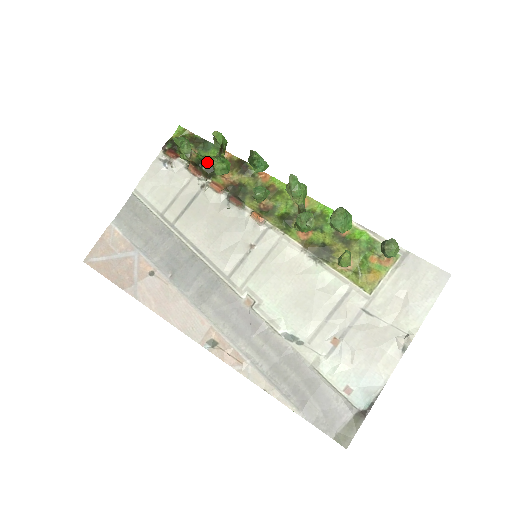
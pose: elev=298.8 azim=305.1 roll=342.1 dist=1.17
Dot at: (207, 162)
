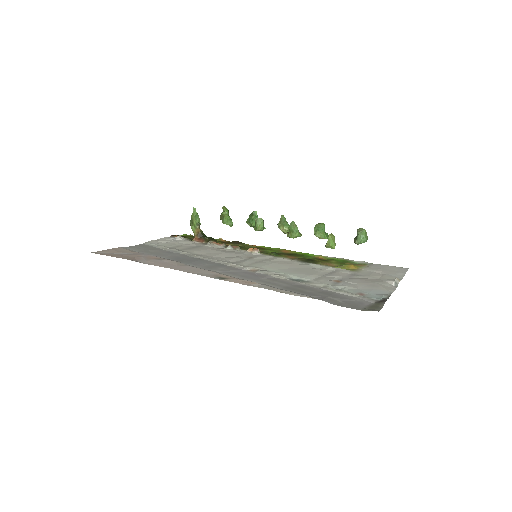
Dot at: (209, 237)
